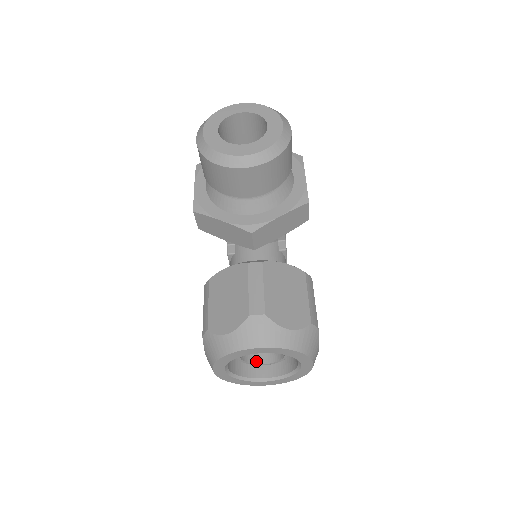
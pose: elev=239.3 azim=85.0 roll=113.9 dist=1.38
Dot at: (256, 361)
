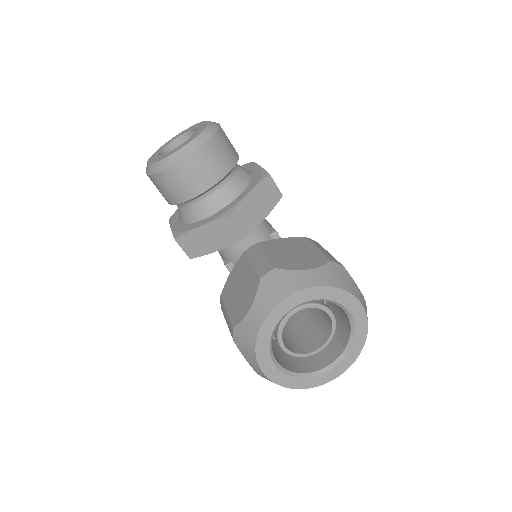
Dot at: (309, 350)
